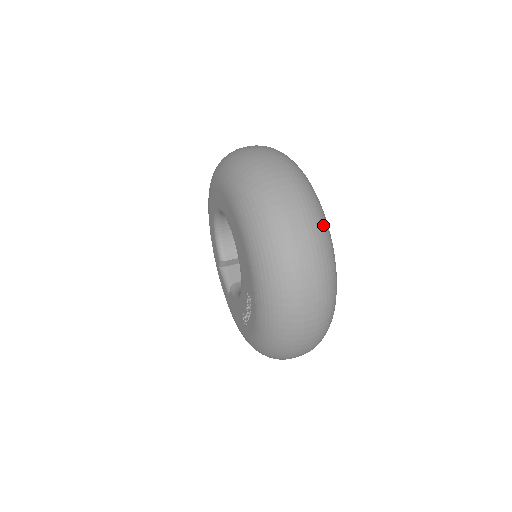
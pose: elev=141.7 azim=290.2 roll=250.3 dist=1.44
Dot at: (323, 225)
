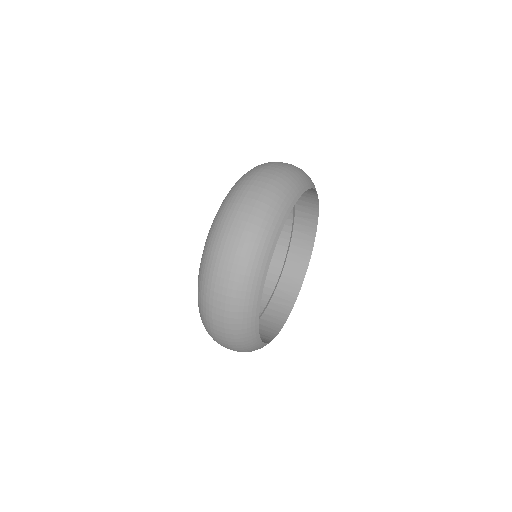
Dot at: (270, 223)
